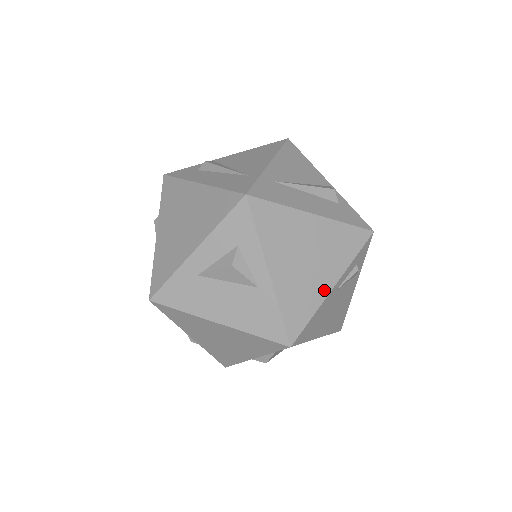
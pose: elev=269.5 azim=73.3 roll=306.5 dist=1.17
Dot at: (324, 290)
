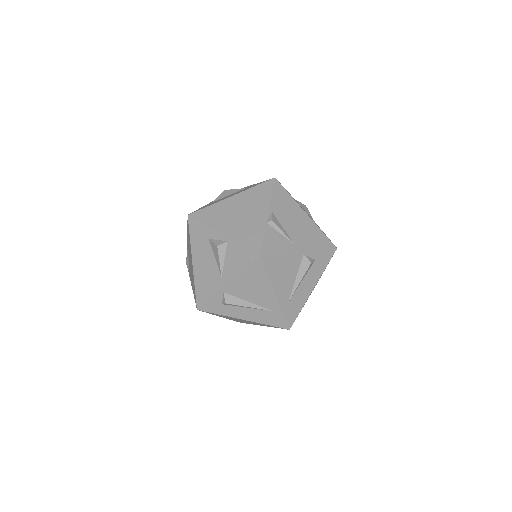
Dot at: occluded
